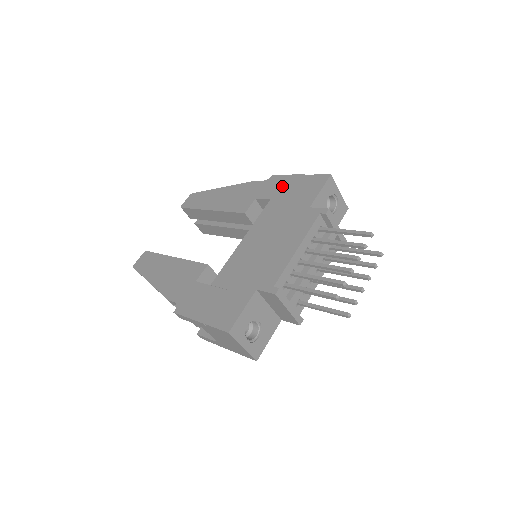
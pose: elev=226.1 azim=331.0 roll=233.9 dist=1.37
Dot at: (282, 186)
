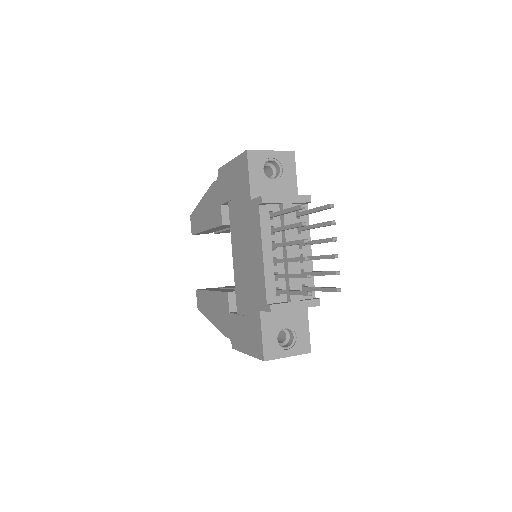
Dot at: (227, 182)
